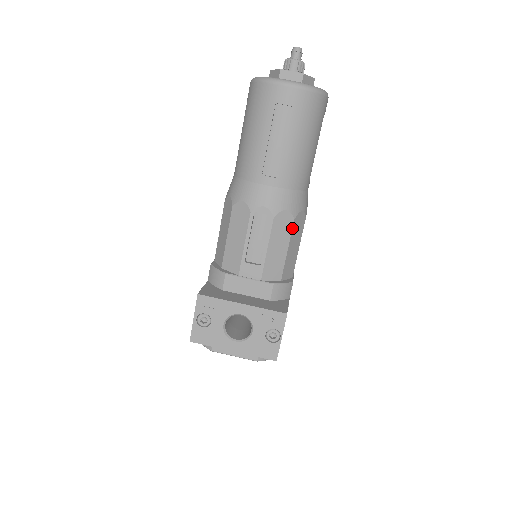
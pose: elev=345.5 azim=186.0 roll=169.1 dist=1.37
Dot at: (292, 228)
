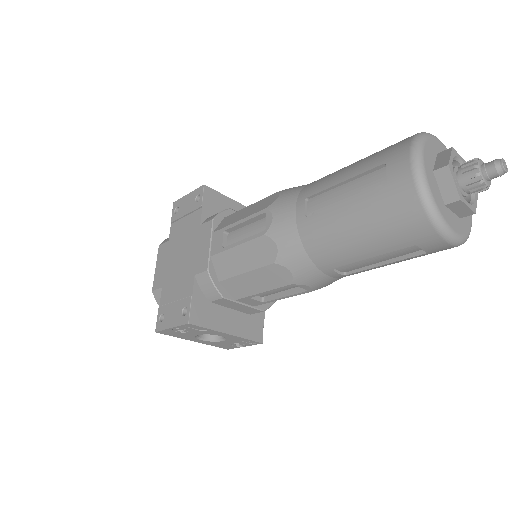
Dot at: occluded
